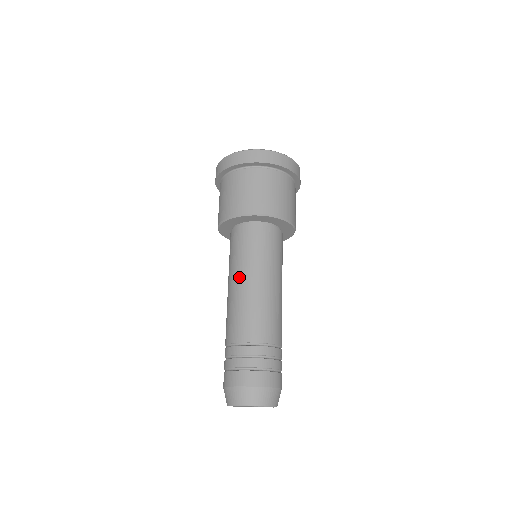
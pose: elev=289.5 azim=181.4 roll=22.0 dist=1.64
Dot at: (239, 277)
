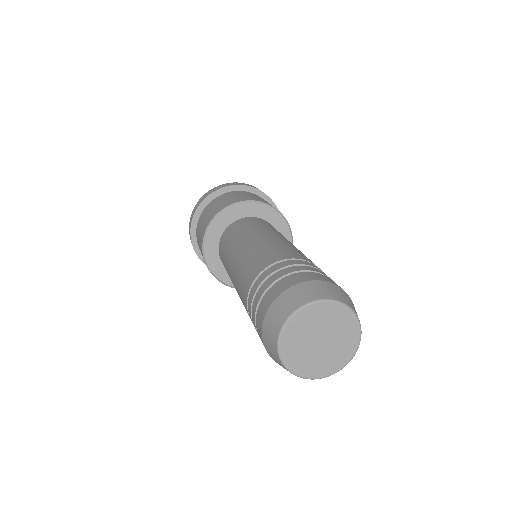
Dot at: (263, 233)
